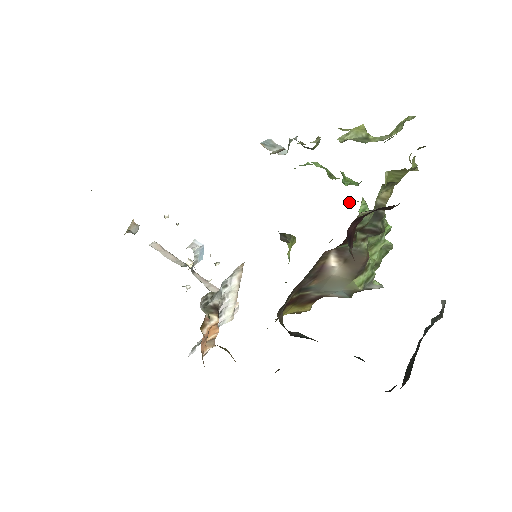
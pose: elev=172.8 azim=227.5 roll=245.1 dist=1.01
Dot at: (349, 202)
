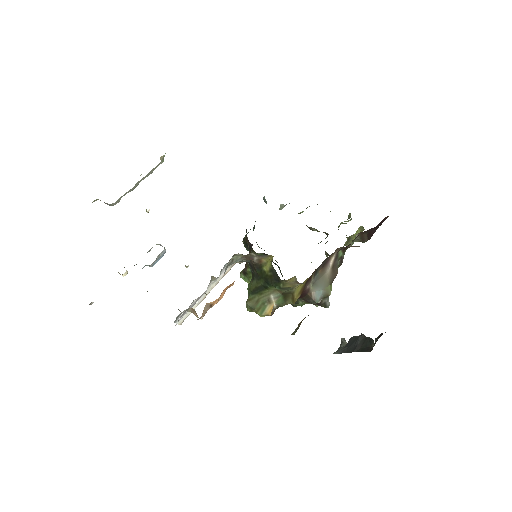
Dot at: occluded
